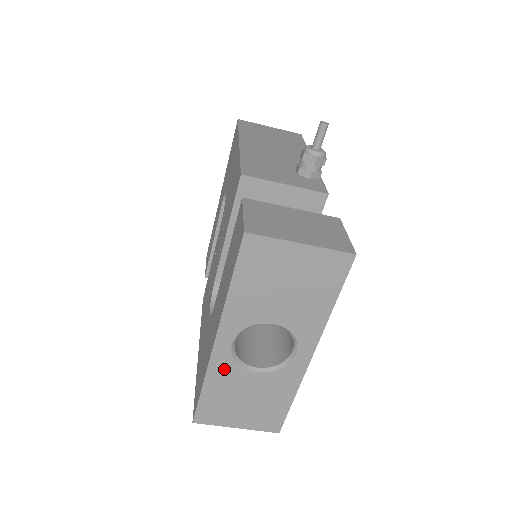
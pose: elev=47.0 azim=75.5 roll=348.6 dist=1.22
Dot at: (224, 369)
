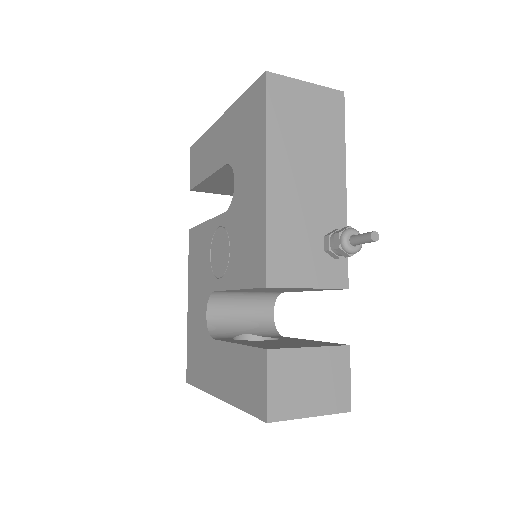
Dot at: occluded
